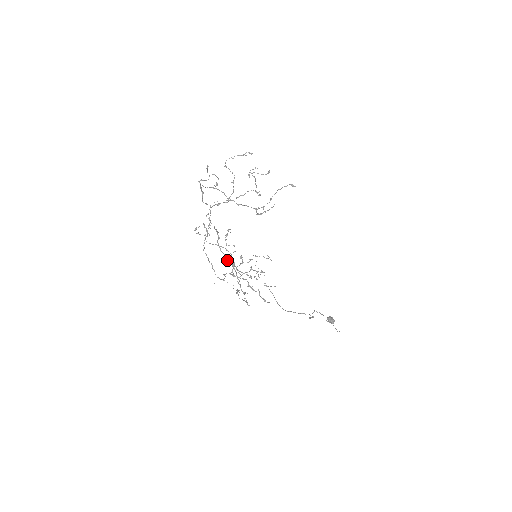
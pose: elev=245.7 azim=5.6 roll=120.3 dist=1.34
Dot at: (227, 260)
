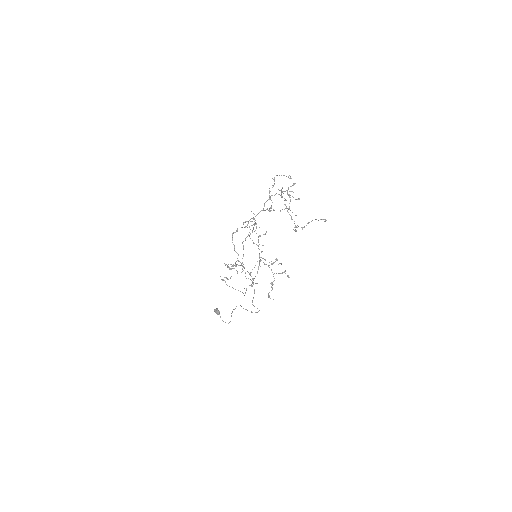
Dot at: (236, 252)
